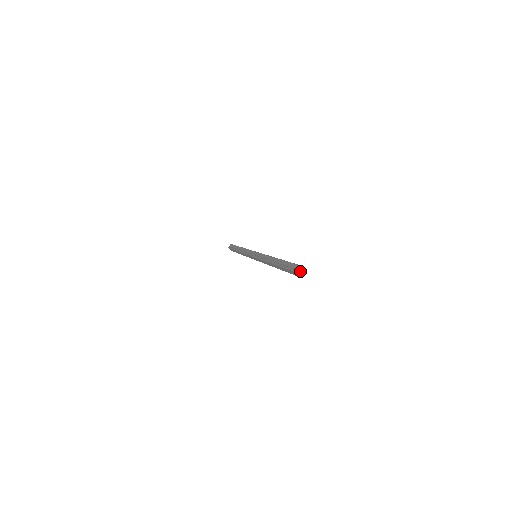
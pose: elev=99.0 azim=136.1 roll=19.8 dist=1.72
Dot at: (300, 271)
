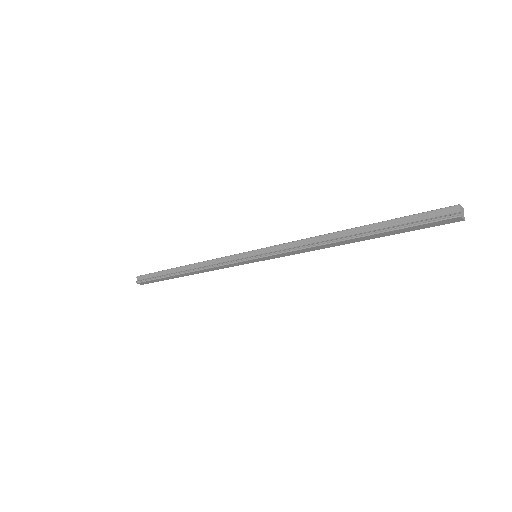
Dot at: (462, 212)
